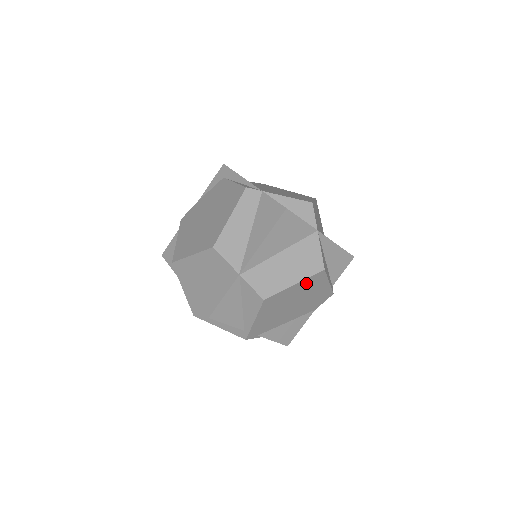
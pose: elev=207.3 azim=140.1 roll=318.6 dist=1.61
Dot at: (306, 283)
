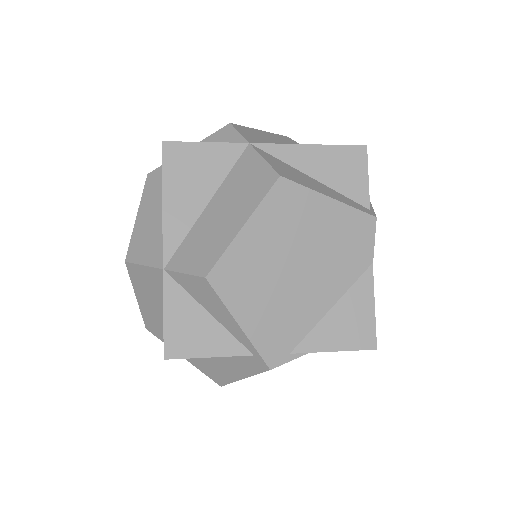
Dot at: (270, 216)
